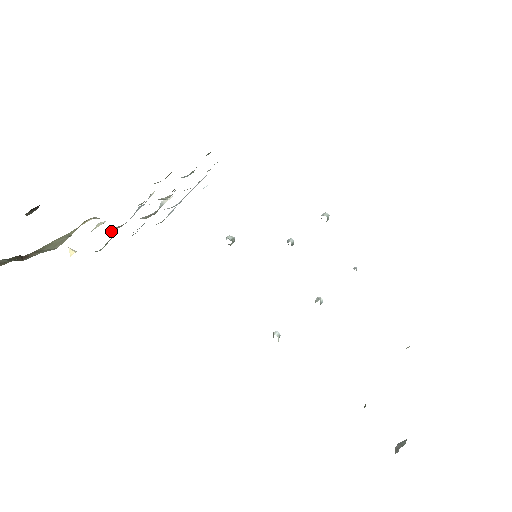
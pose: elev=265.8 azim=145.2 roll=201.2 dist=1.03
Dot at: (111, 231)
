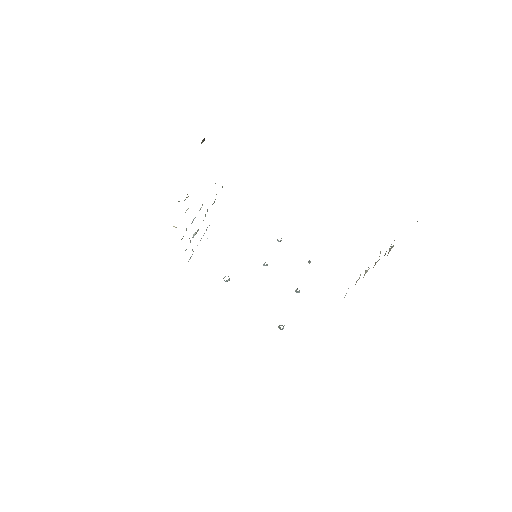
Dot at: occluded
